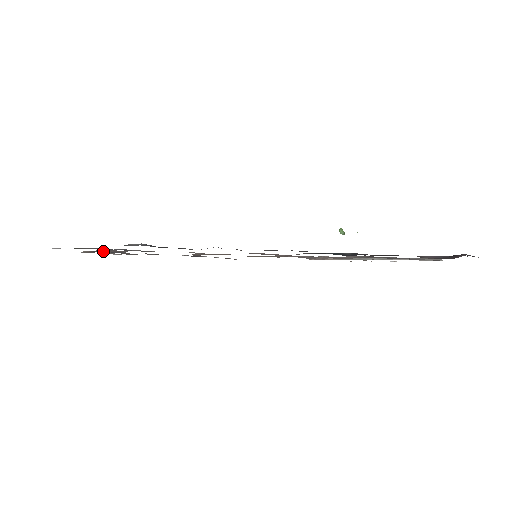
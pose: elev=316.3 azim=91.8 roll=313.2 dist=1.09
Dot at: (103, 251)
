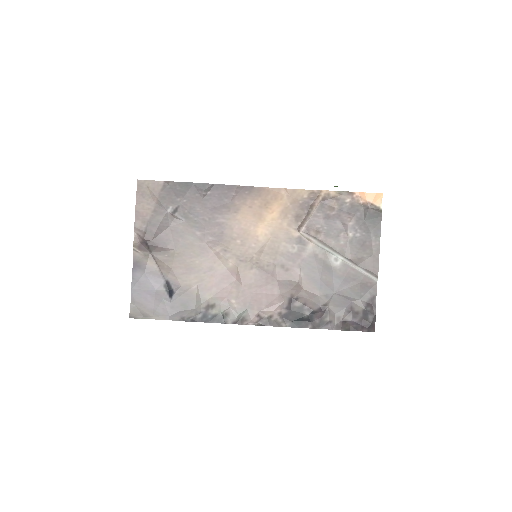
Dot at: (148, 250)
